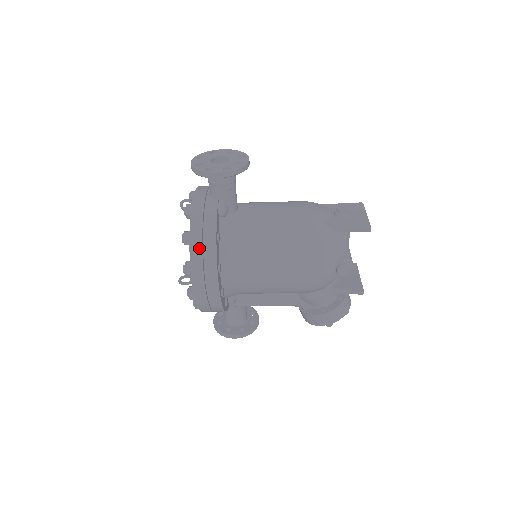
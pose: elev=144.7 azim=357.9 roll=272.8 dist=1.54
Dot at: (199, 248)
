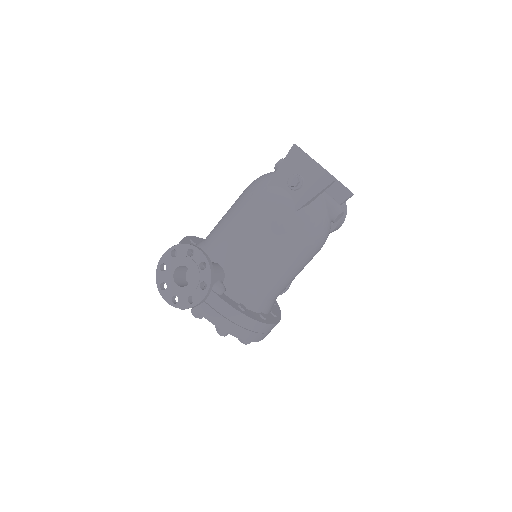
Dot at: (242, 331)
